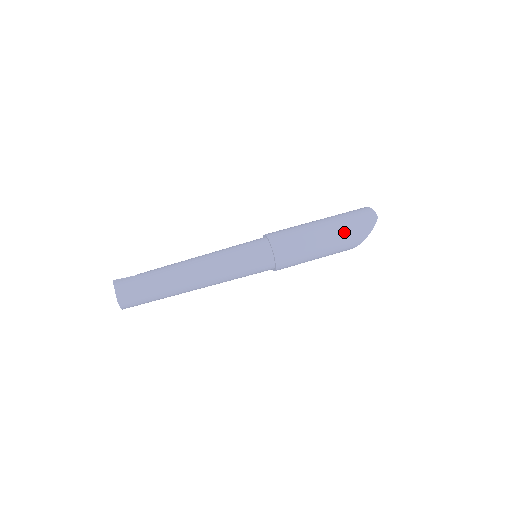
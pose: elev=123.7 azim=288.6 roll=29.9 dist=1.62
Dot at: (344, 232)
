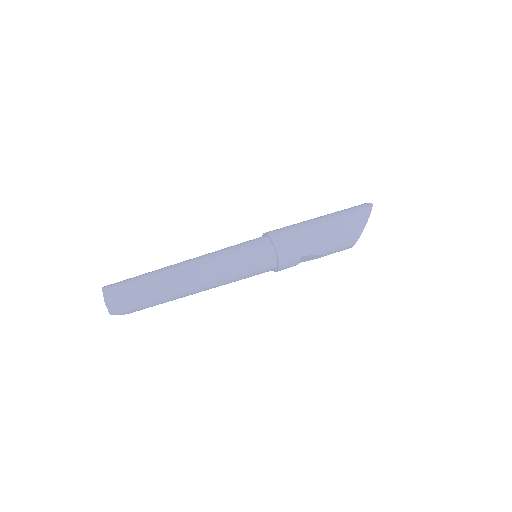
Dot at: (341, 216)
